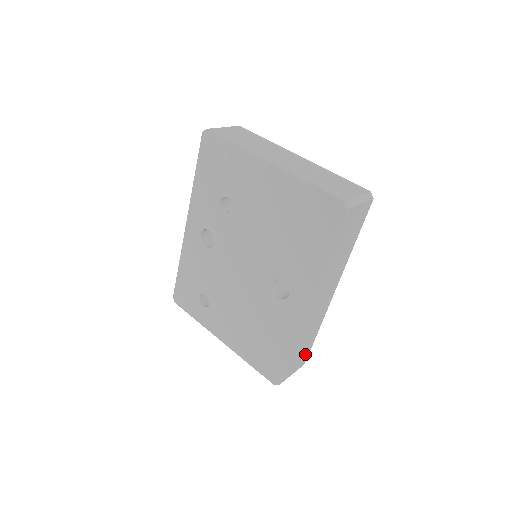
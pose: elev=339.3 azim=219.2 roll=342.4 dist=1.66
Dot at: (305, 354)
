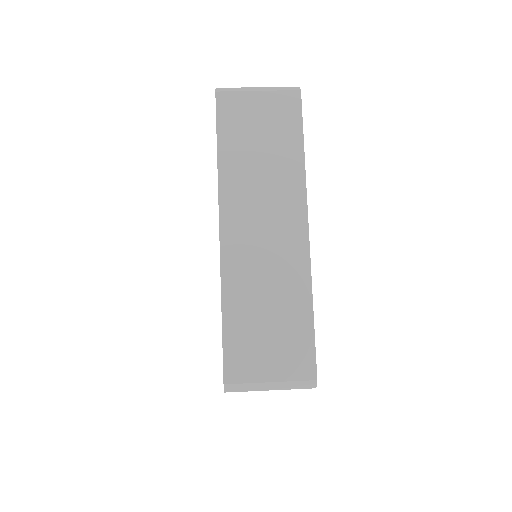
Dot at: occluded
